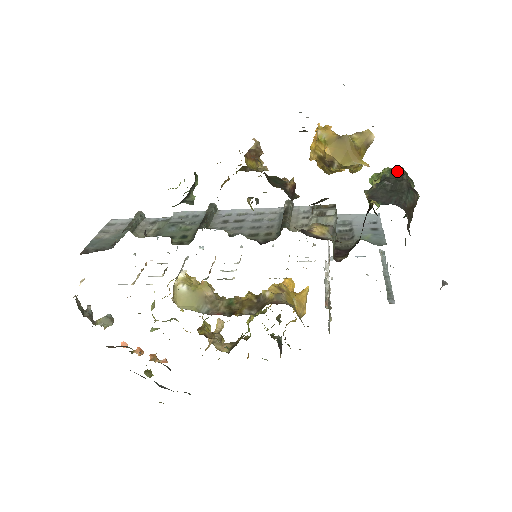
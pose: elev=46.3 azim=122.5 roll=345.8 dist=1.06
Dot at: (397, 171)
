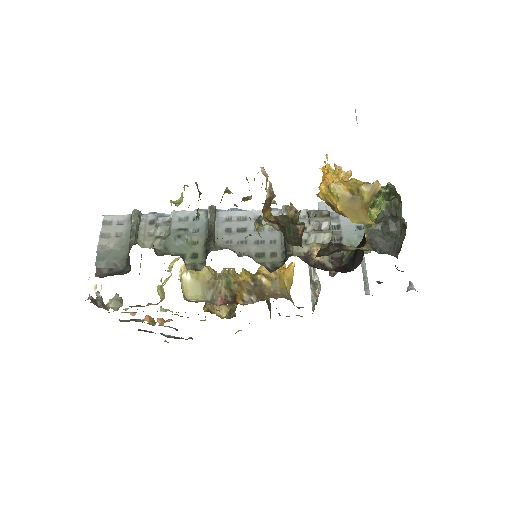
Dot at: (392, 204)
